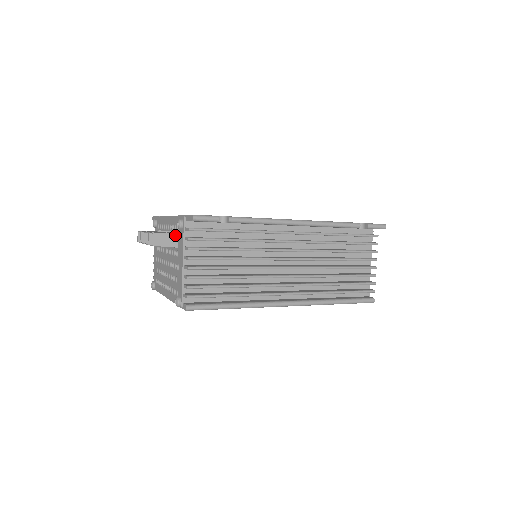
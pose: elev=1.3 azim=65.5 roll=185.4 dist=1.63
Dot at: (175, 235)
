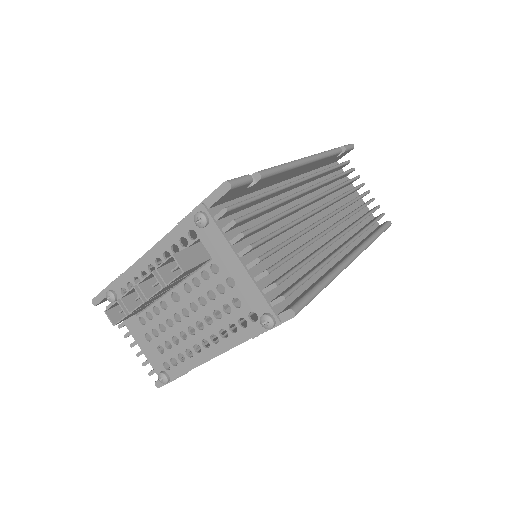
Dot at: (196, 246)
